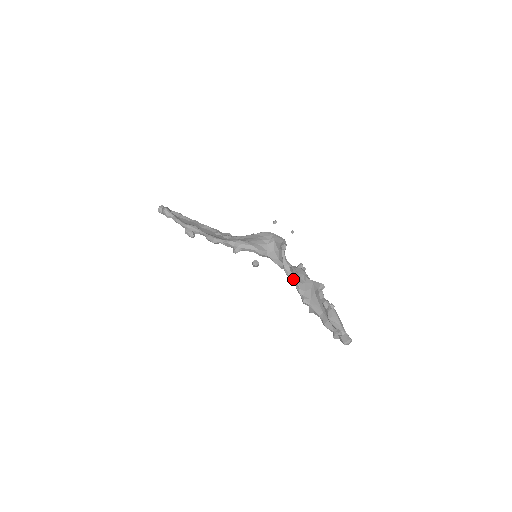
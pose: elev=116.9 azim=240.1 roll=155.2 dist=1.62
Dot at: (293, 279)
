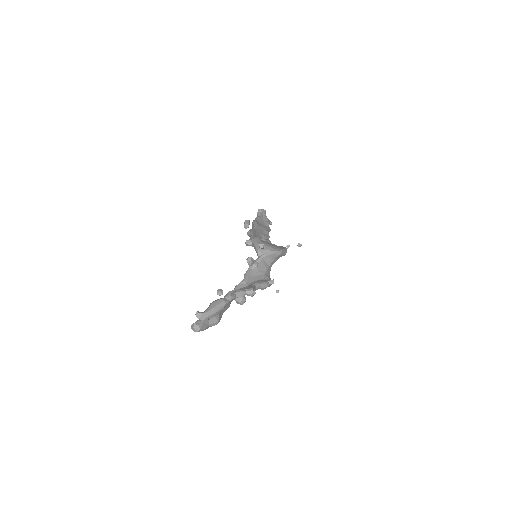
Dot at: (245, 276)
